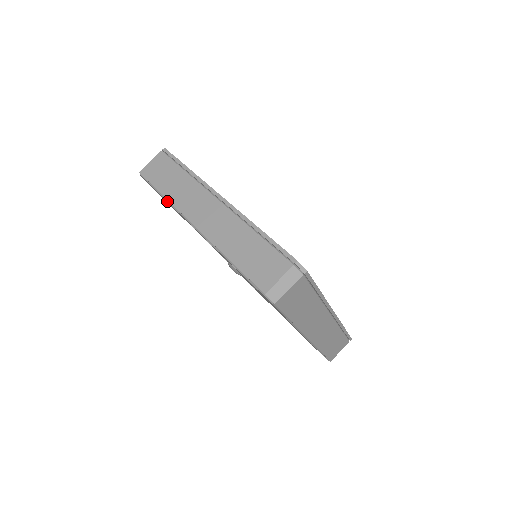
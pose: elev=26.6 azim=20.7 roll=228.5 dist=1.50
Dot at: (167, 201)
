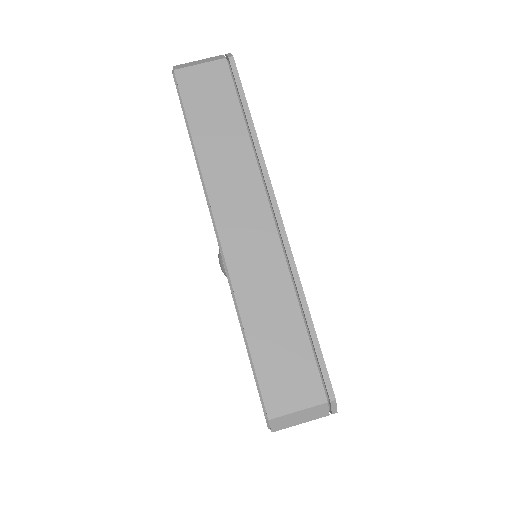
Dot at: (195, 157)
